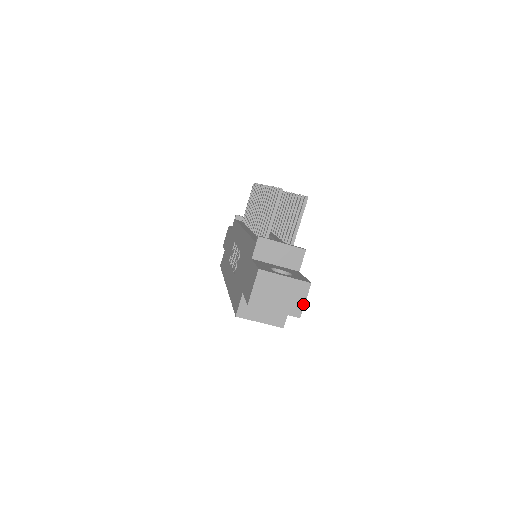
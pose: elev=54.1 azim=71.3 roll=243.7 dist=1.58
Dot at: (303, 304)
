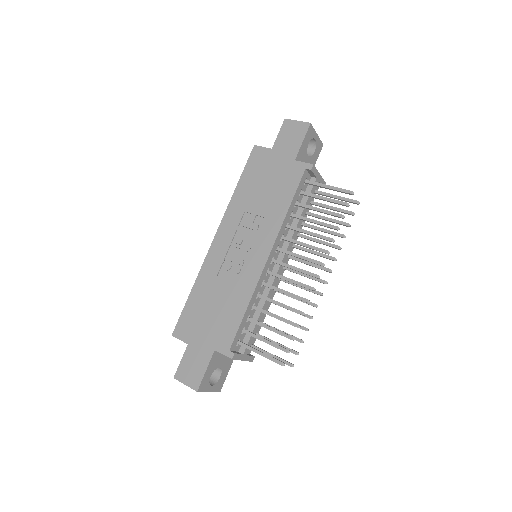
Dot at: occluded
